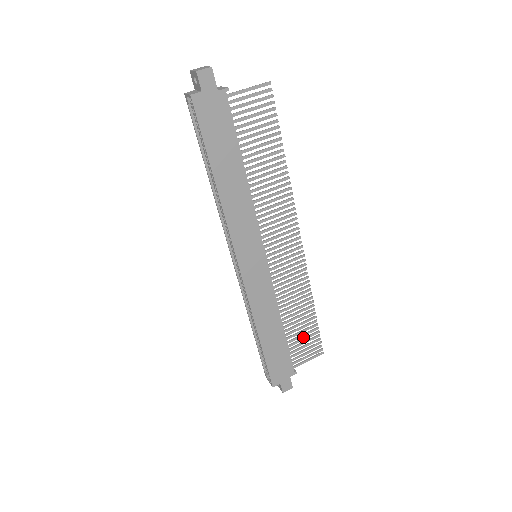
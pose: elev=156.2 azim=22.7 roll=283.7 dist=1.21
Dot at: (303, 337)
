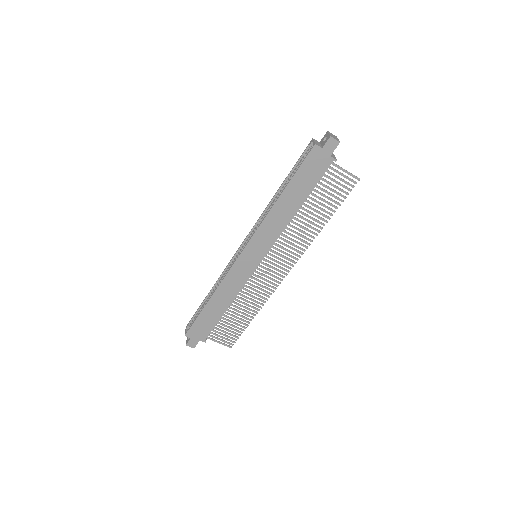
Dot at: occluded
